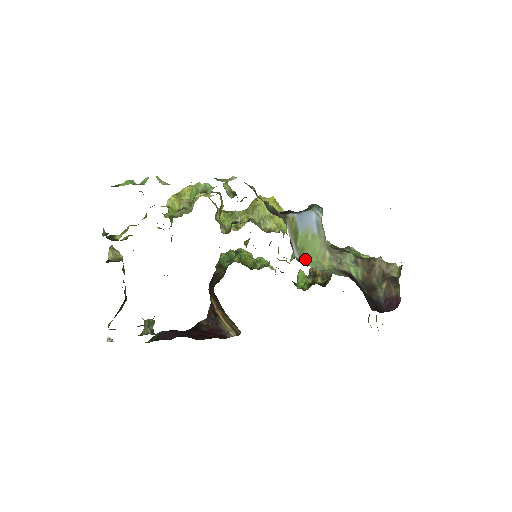
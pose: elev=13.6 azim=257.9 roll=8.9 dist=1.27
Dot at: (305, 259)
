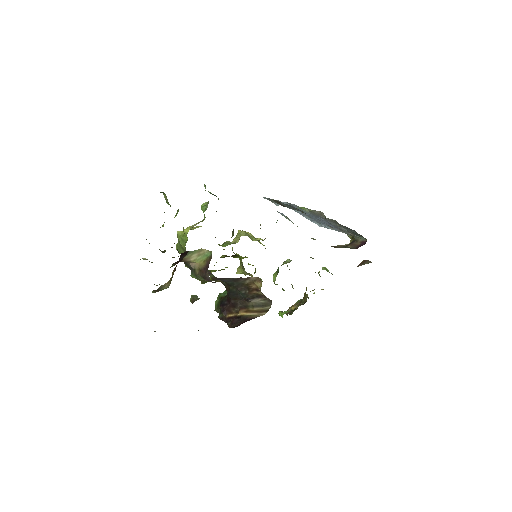
Dot at: occluded
